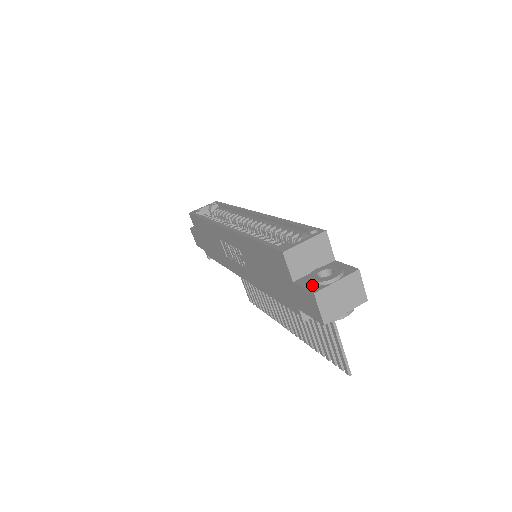
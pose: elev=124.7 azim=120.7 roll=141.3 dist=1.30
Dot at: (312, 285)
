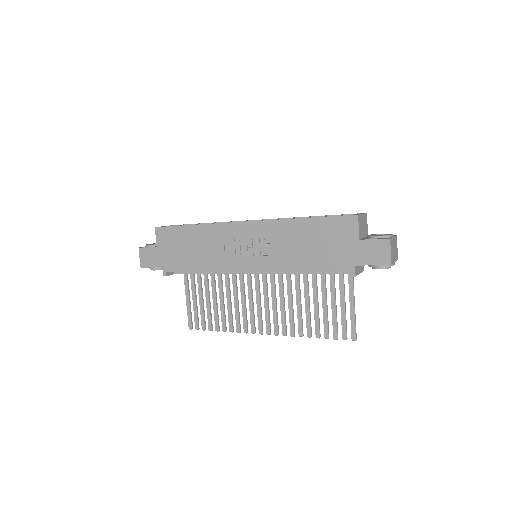
Dot at: (380, 238)
